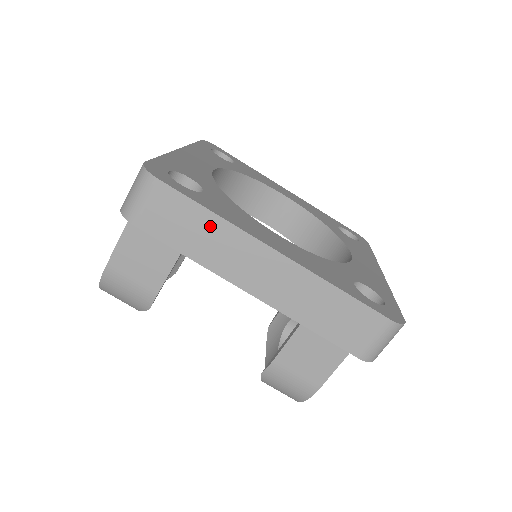
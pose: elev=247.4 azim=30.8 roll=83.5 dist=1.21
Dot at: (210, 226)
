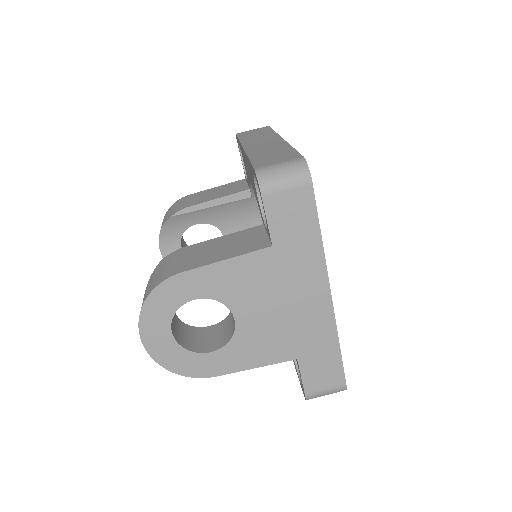
Dot at: (266, 133)
